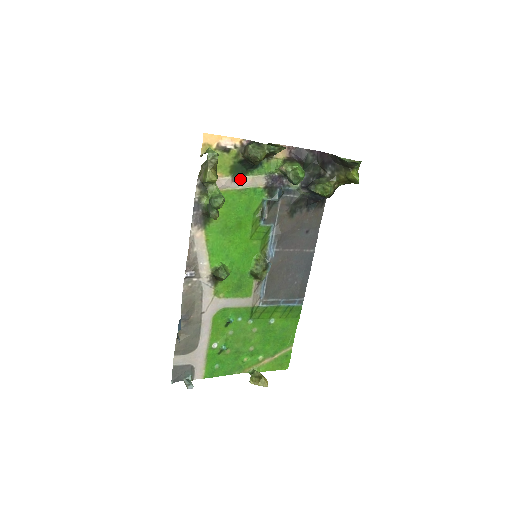
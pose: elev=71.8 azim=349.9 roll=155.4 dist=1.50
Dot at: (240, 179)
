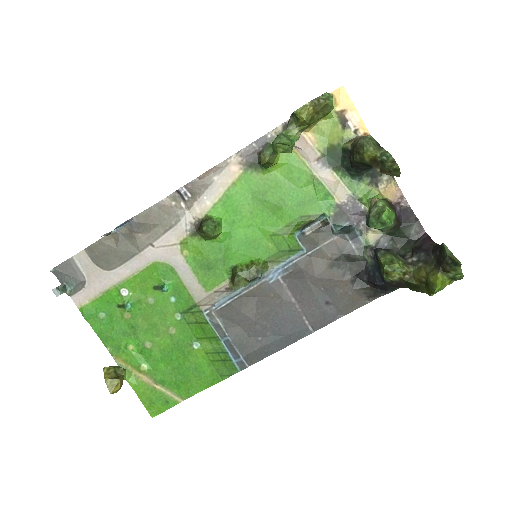
Dot at: (326, 167)
